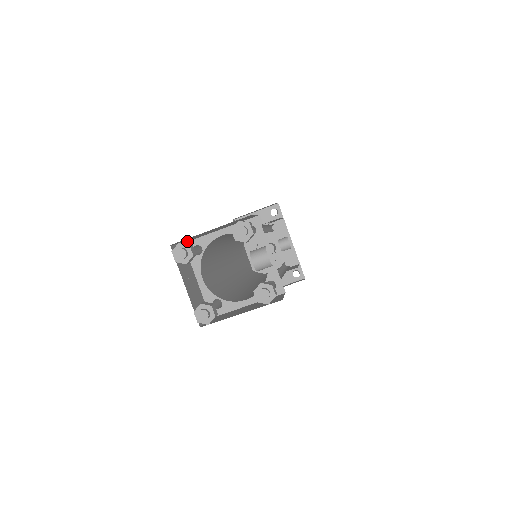
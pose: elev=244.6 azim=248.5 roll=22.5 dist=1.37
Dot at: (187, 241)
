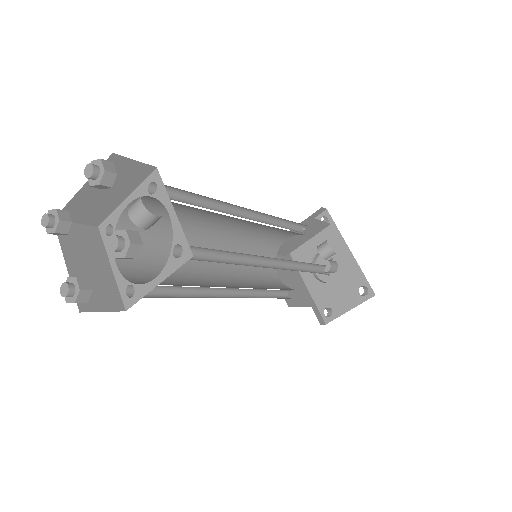
Dot at: (99, 222)
